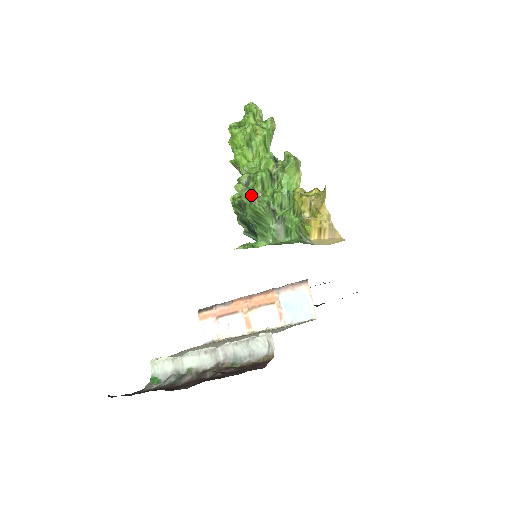
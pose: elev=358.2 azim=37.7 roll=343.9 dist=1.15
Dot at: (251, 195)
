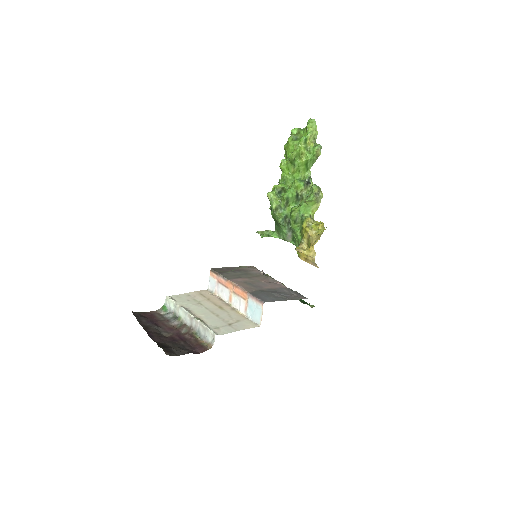
Dot at: (275, 206)
